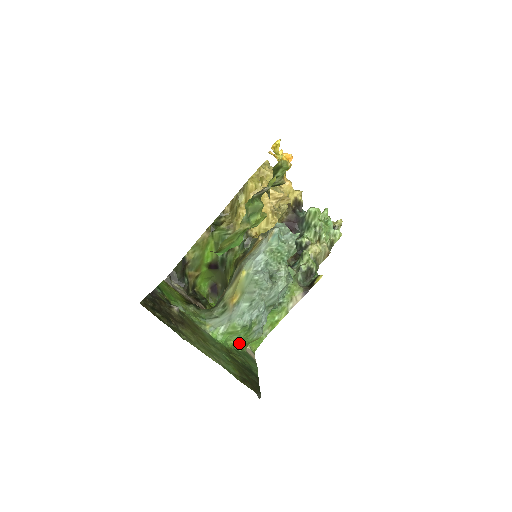
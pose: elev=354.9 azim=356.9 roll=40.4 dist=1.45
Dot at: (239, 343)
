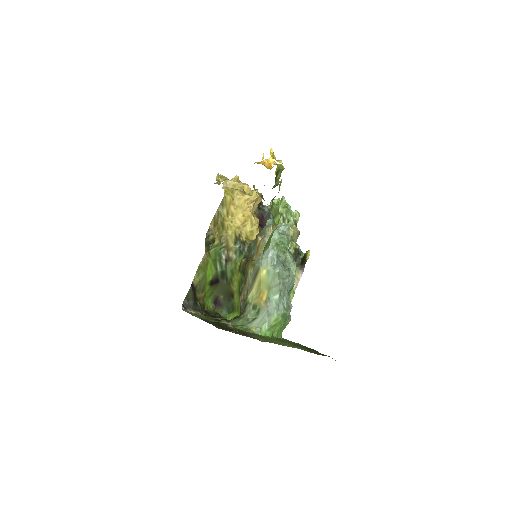
Dot at: (279, 332)
